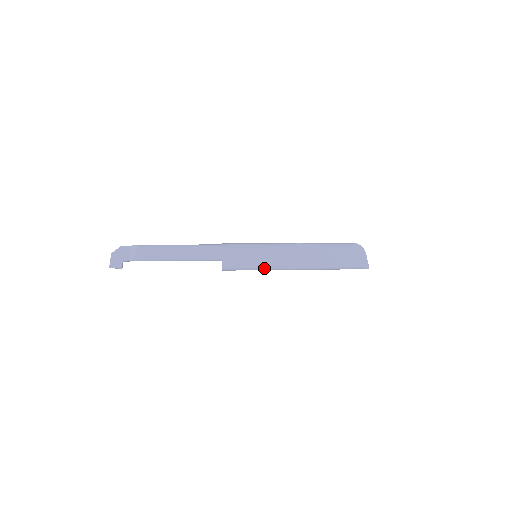
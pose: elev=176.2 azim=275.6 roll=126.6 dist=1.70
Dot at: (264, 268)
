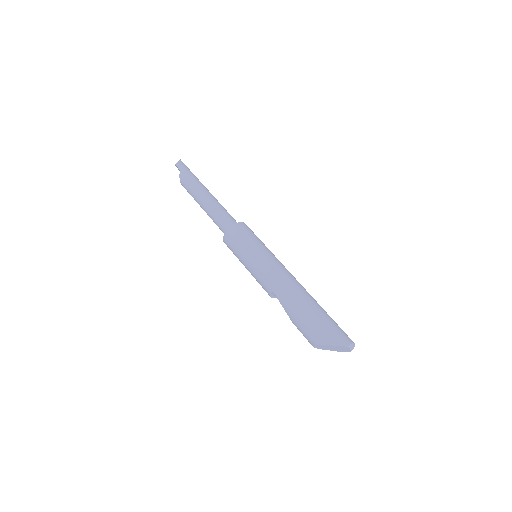
Dot at: occluded
